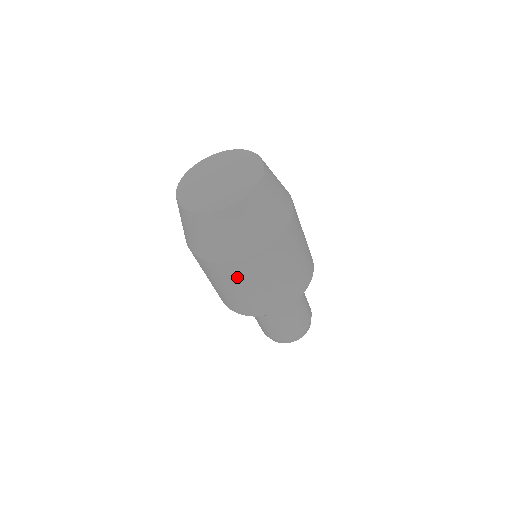
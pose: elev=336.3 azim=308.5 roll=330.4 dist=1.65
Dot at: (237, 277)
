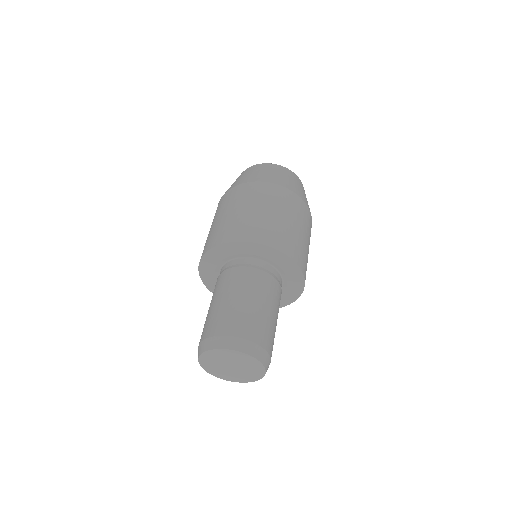
Dot at: (251, 195)
